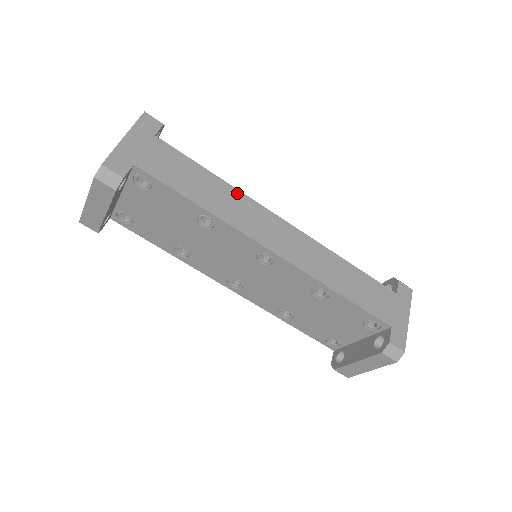
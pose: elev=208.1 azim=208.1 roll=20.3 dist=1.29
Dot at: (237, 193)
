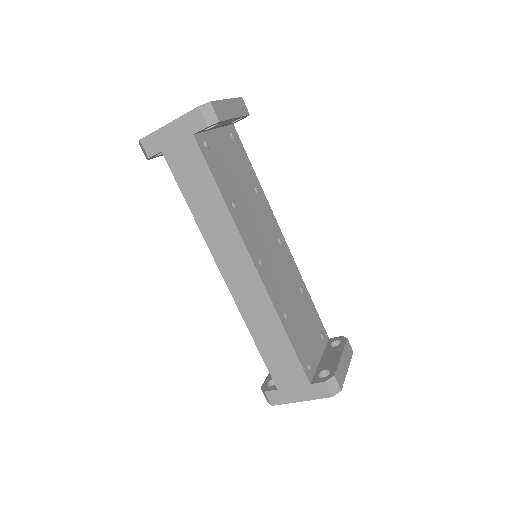
Dot at: (230, 221)
